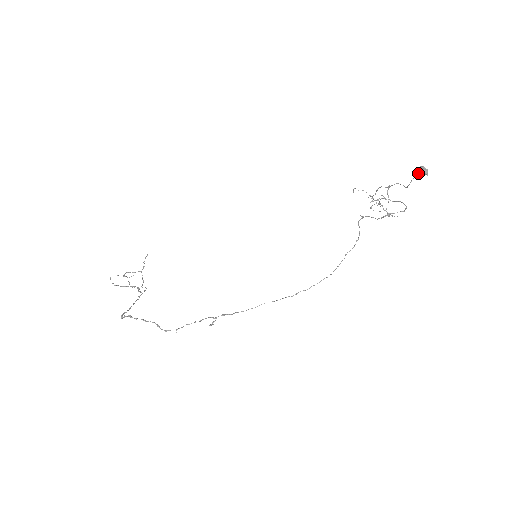
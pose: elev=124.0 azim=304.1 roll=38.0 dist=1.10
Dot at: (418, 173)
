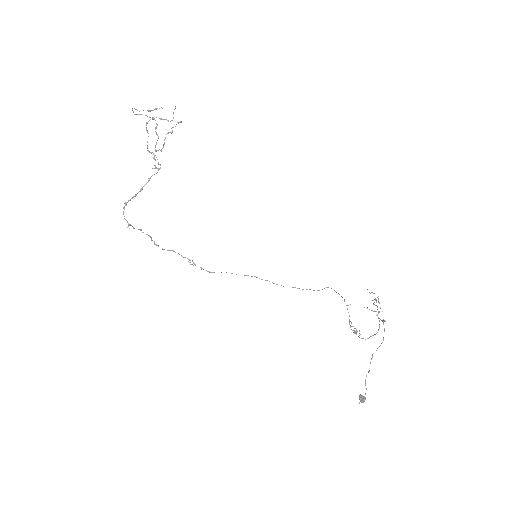
Dot at: (359, 396)
